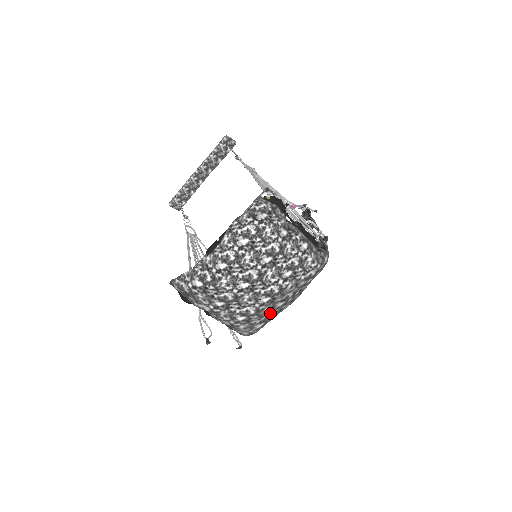
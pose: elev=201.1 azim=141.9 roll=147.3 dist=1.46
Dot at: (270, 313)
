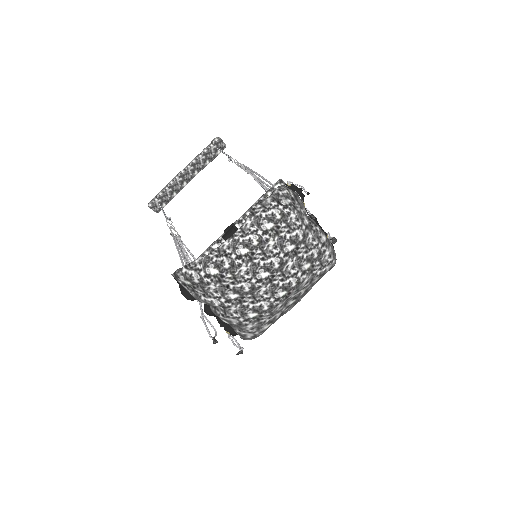
Dot at: (280, 312)
